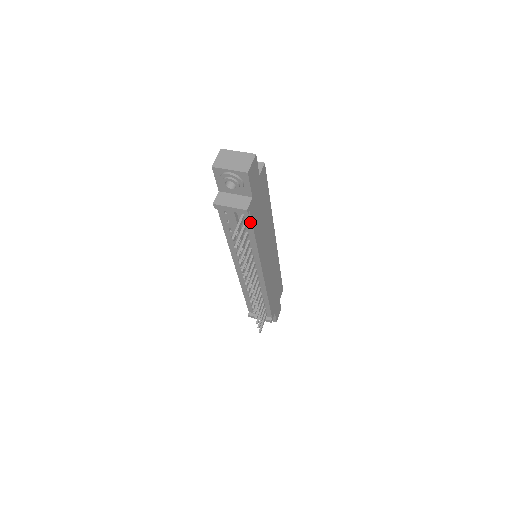
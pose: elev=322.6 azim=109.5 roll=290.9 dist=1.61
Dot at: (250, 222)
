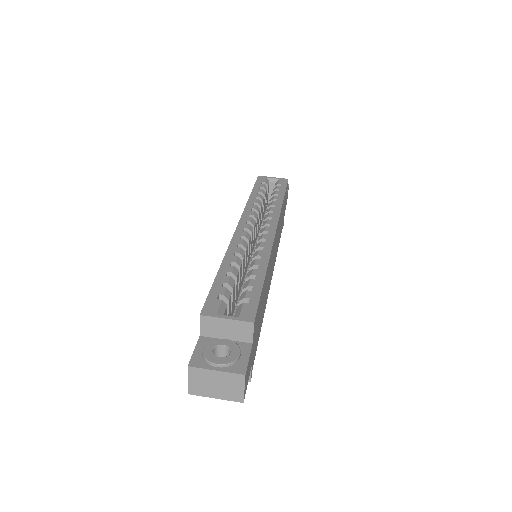
Dot at: occluded
